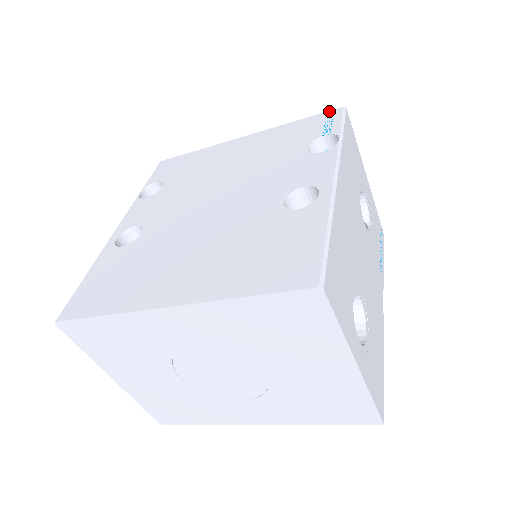
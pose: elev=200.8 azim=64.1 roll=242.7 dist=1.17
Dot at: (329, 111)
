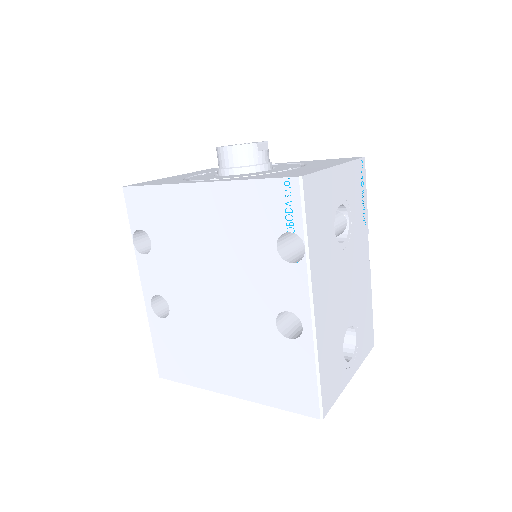
Dot at: (284, 179)
